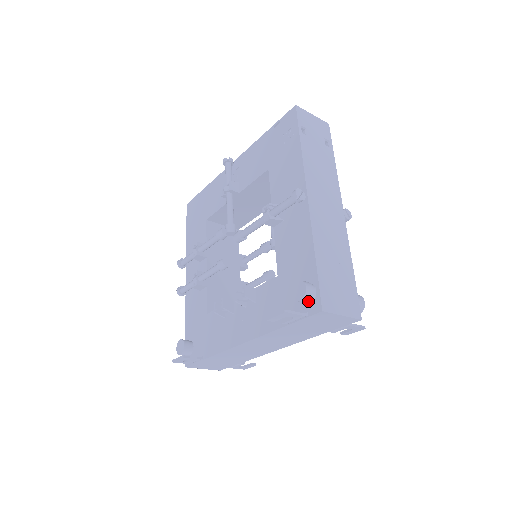
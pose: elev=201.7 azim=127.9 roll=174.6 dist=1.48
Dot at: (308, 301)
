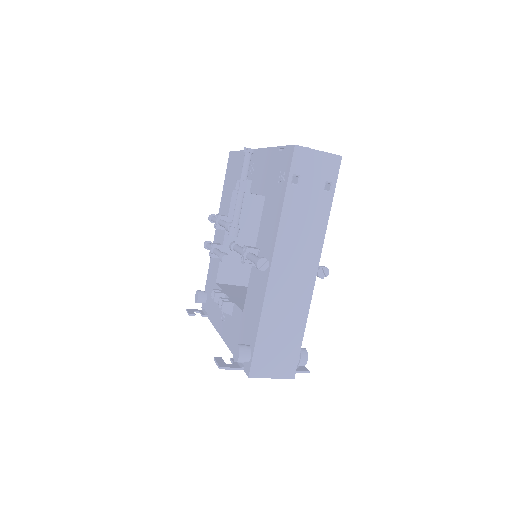
Dot at: occluded
